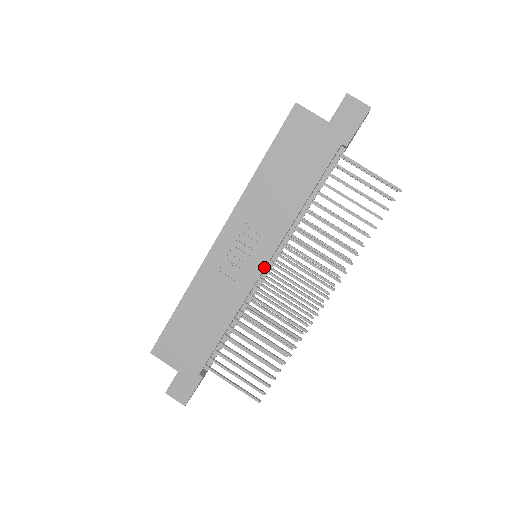
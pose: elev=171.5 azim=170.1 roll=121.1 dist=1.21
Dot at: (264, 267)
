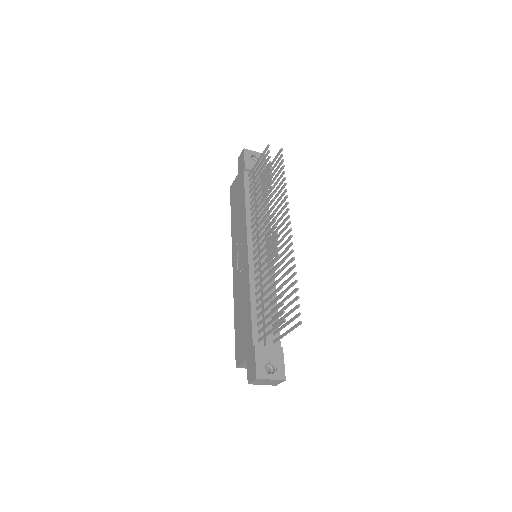
Dot at: (247, 250)
